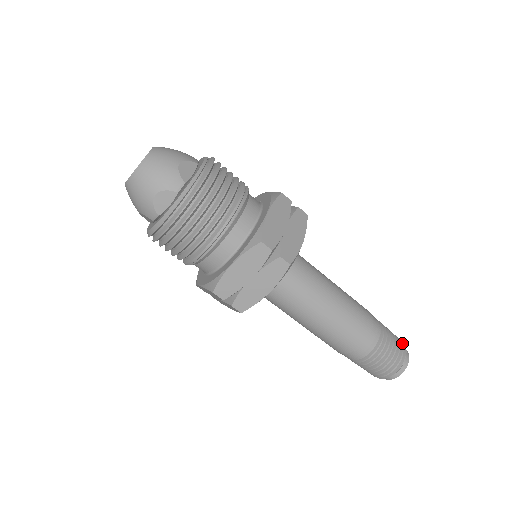
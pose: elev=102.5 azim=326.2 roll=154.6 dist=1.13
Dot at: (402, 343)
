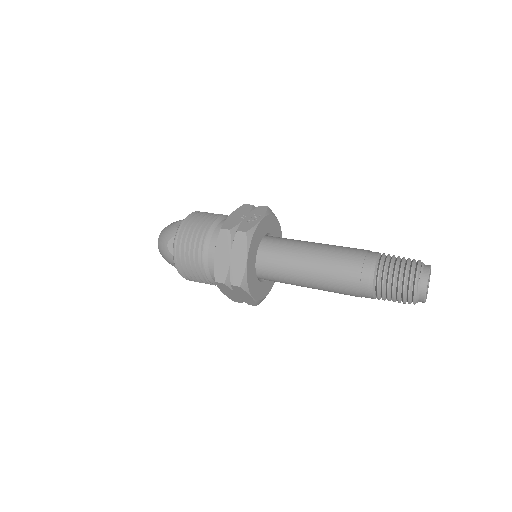
Dot at: (411, 274)
